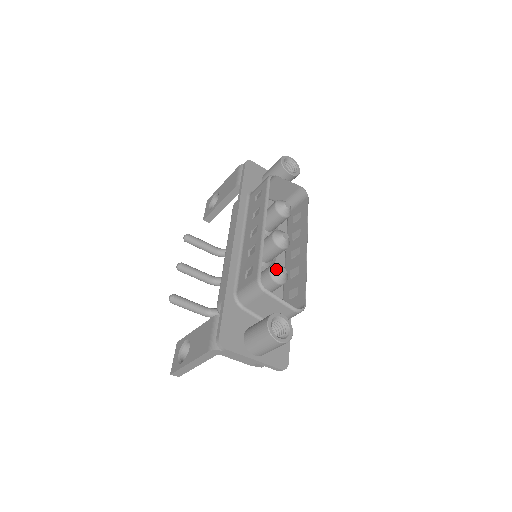
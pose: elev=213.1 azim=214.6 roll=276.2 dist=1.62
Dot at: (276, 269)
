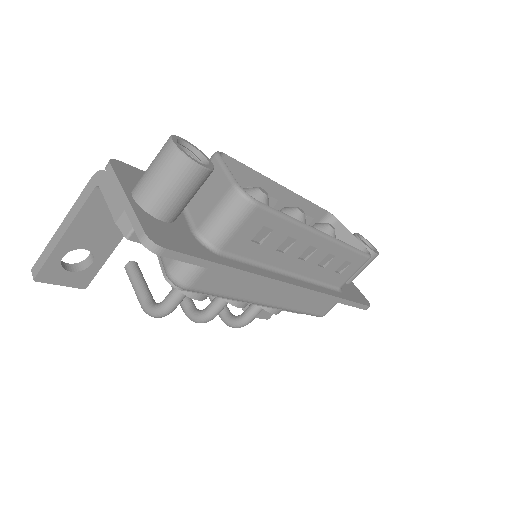
Dot at: occluded
